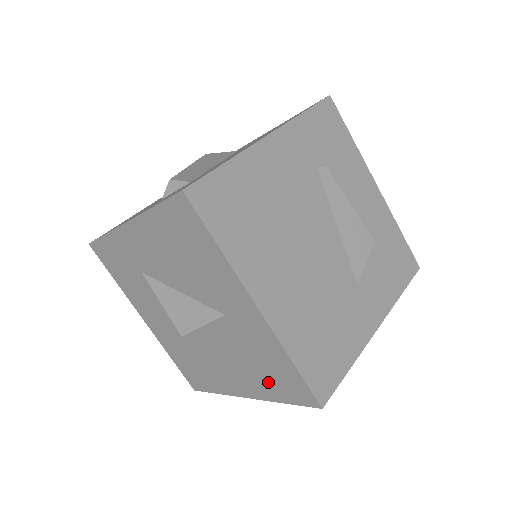
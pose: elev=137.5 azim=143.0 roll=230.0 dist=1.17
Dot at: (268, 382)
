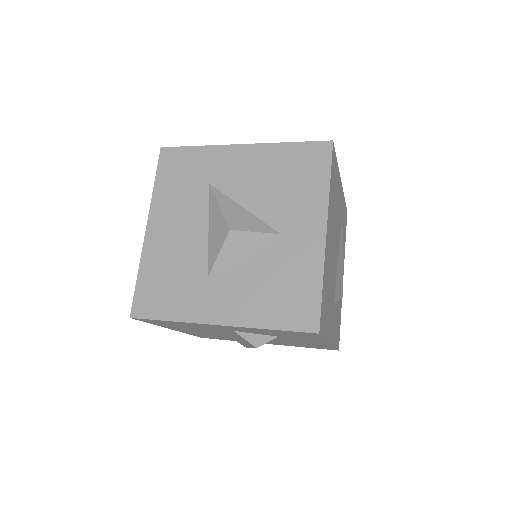
Dot at: (271, 304)
